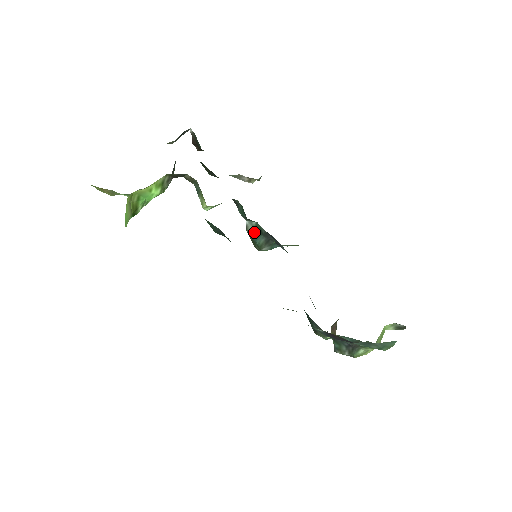
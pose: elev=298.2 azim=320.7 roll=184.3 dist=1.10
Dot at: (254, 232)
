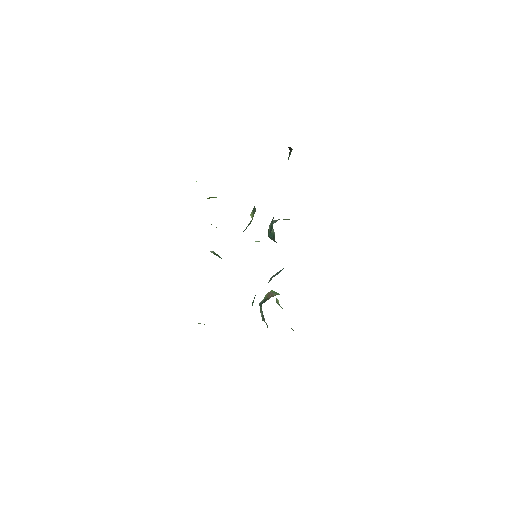
Dot at: (271, 232)
